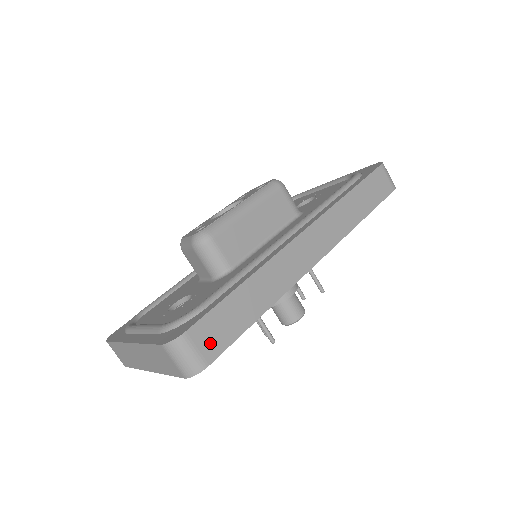
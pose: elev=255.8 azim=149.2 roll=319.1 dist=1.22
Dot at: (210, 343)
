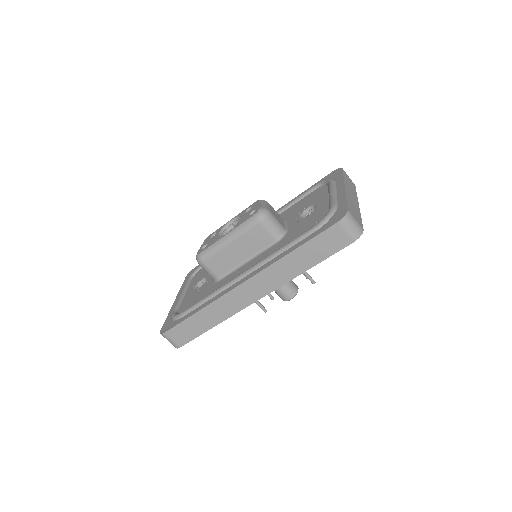
Dot at: (180, 338)
